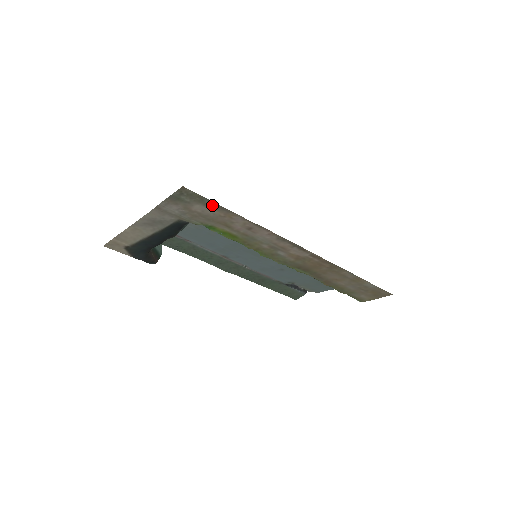
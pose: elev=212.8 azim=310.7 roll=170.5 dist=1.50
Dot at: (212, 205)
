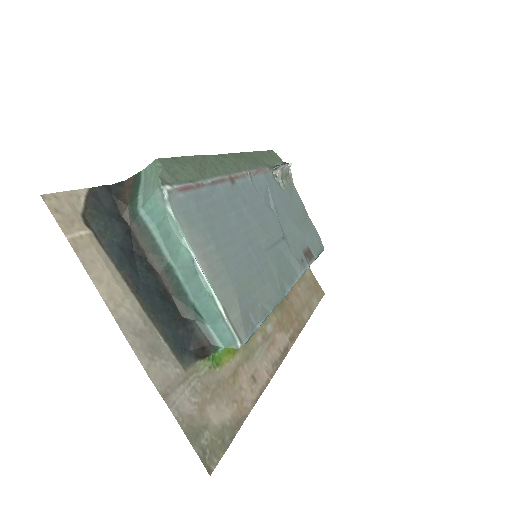
Dot at: (231, 428)
